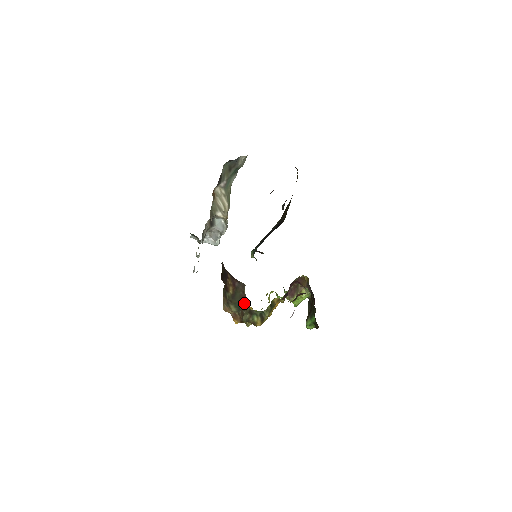
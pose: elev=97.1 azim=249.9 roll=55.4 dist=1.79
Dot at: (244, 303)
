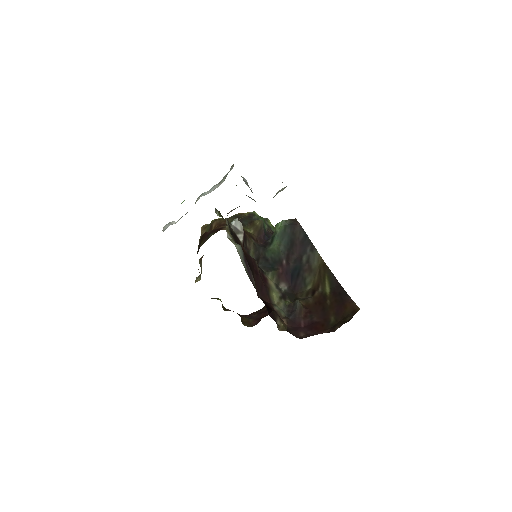
Dot at: occluded
